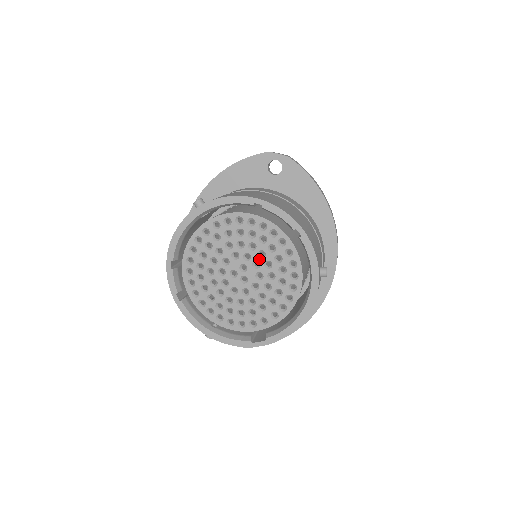
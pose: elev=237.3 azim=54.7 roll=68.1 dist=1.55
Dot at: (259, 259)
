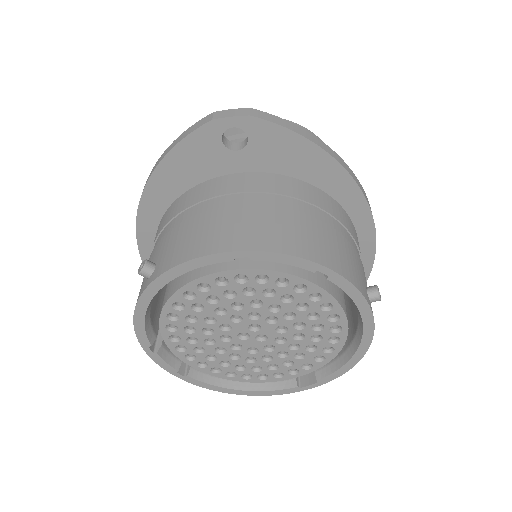
Dot at: (273, 314)
